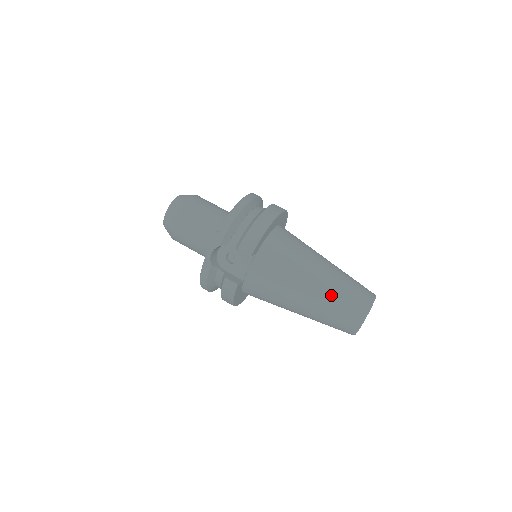
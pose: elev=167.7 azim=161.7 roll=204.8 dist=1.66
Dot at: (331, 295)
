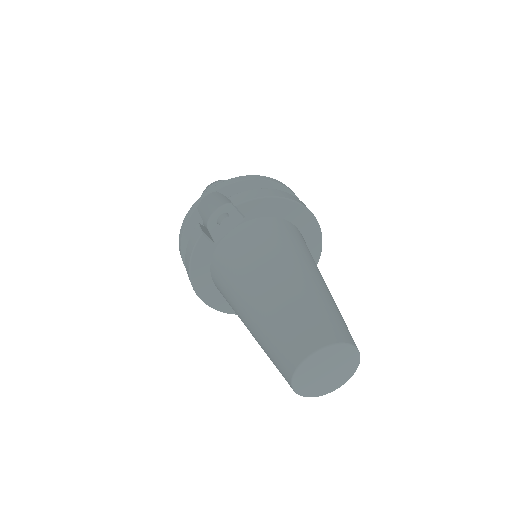
Dot at: (294, 299)
